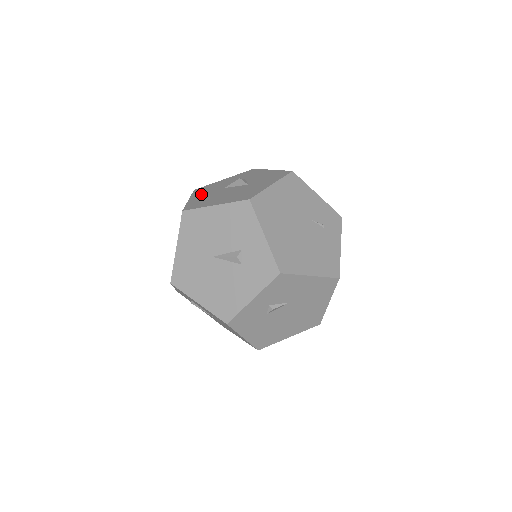
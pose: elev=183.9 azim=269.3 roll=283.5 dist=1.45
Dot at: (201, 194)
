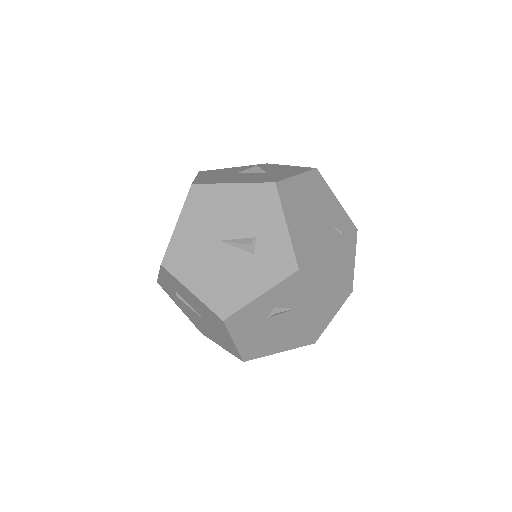
Dot at: (210, 174)
